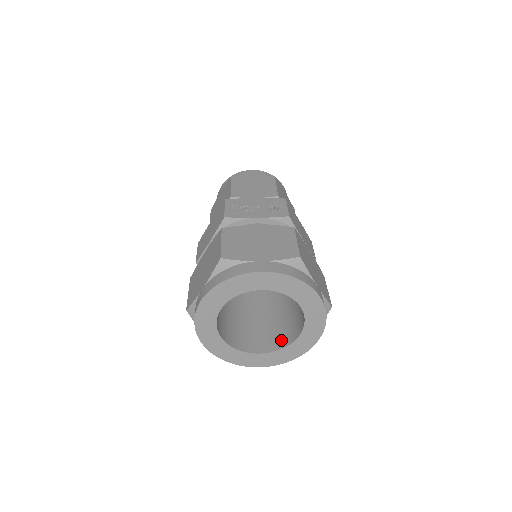
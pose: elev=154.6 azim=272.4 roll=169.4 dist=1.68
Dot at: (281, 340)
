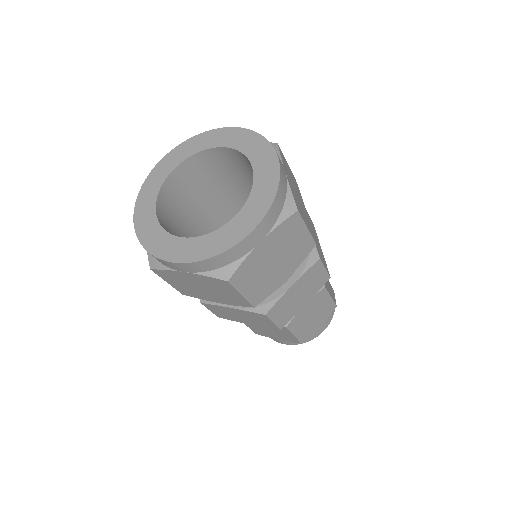
Dot at: occluded
